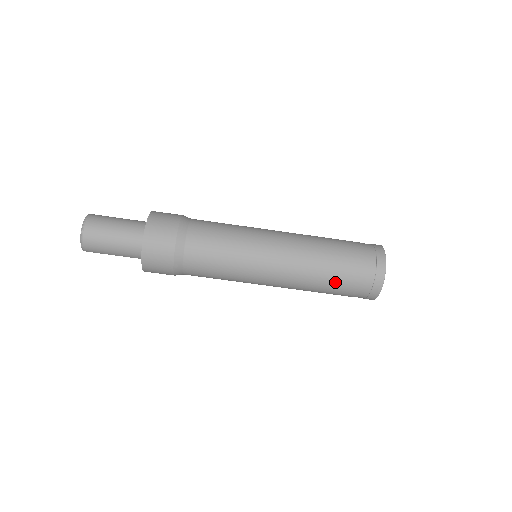
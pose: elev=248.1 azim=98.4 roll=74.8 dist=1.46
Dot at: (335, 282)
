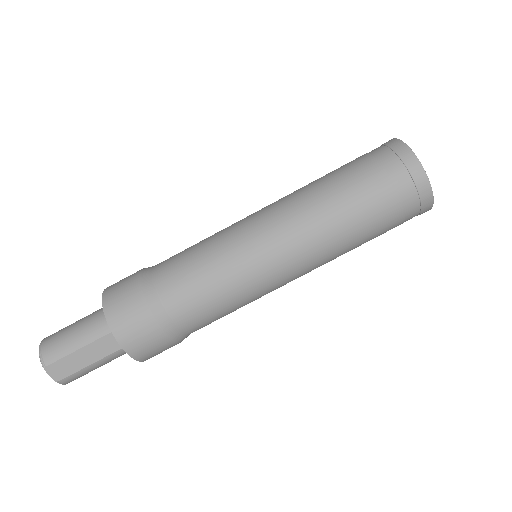
Dot at: (344, 178)
